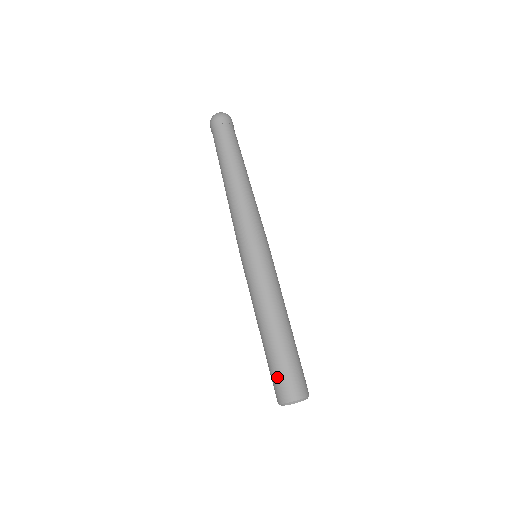
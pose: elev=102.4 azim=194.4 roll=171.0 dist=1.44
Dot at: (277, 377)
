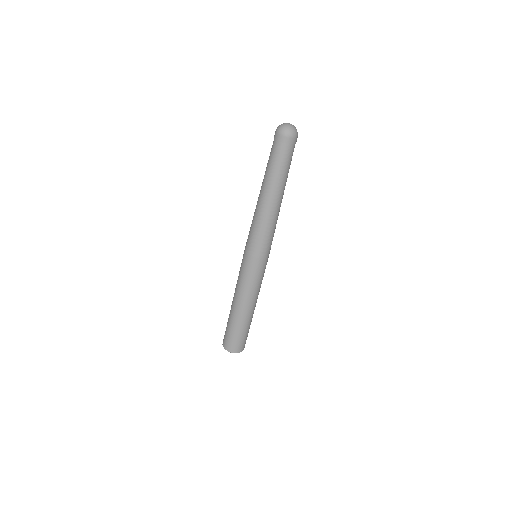
Dot at: (234, 339)
